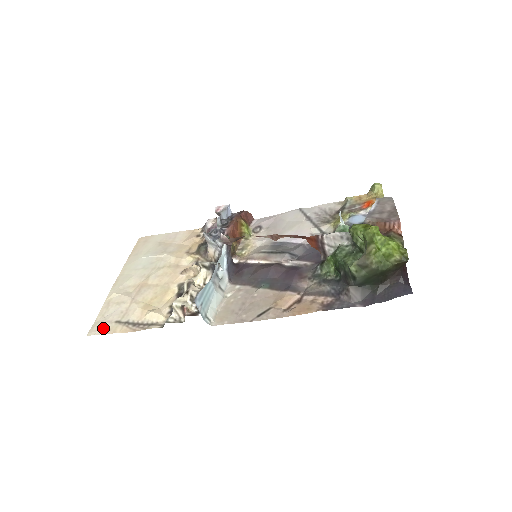
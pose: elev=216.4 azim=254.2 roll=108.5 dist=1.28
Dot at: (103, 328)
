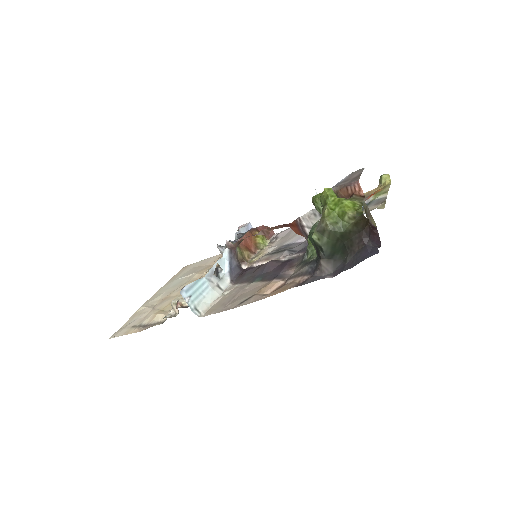
Dot at: (121, 332)
